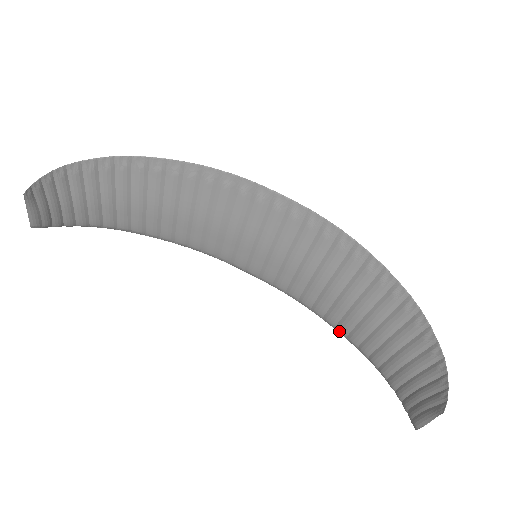
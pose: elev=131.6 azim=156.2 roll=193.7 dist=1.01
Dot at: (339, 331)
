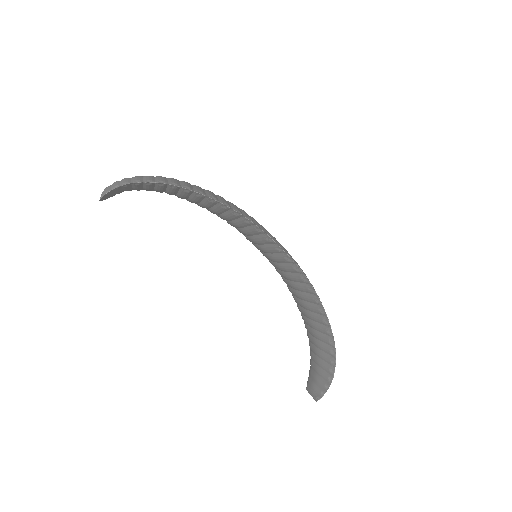
Dot at: (297, 306)
